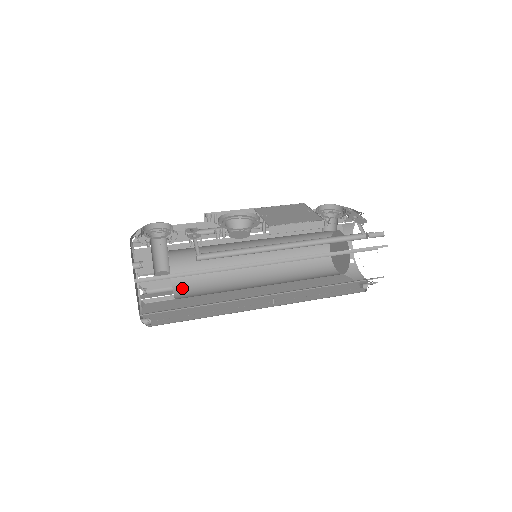
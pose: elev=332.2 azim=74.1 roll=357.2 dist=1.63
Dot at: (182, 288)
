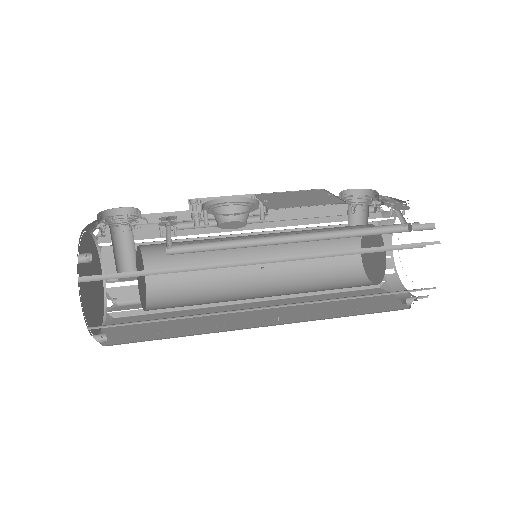
Dot at: (159, 298)
